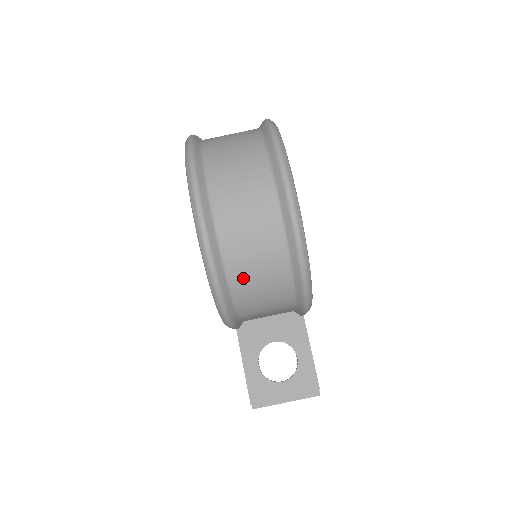
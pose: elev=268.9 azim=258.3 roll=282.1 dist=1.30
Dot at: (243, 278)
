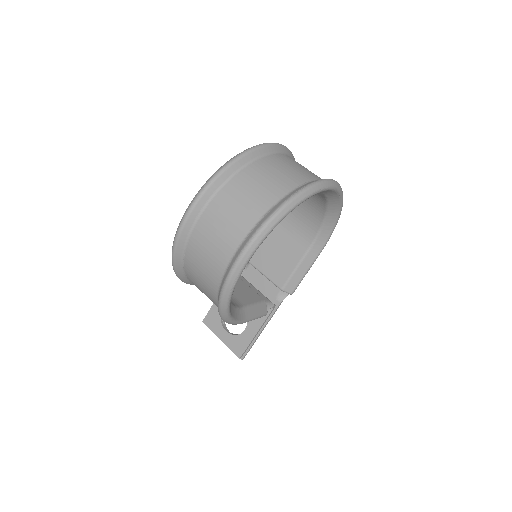
Dot at: (192, 277)
